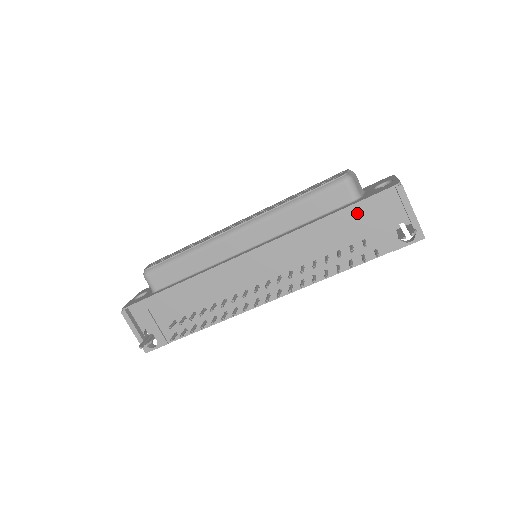
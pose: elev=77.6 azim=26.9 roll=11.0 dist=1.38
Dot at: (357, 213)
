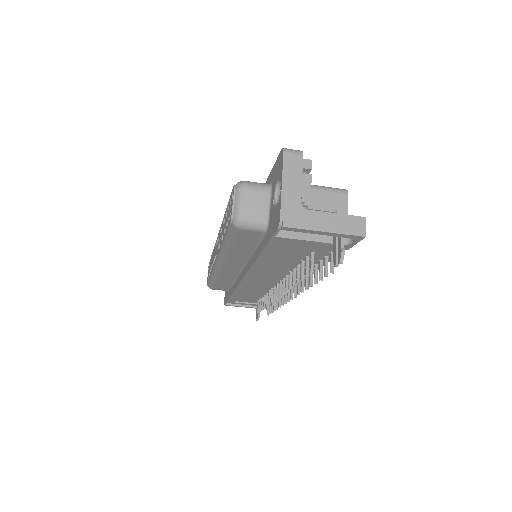
Dot at: (277, 248)
